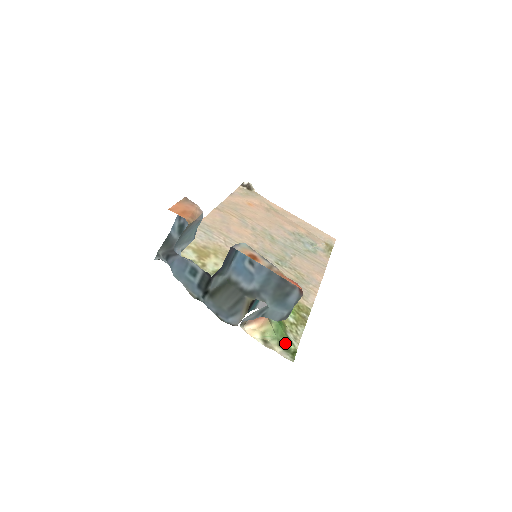
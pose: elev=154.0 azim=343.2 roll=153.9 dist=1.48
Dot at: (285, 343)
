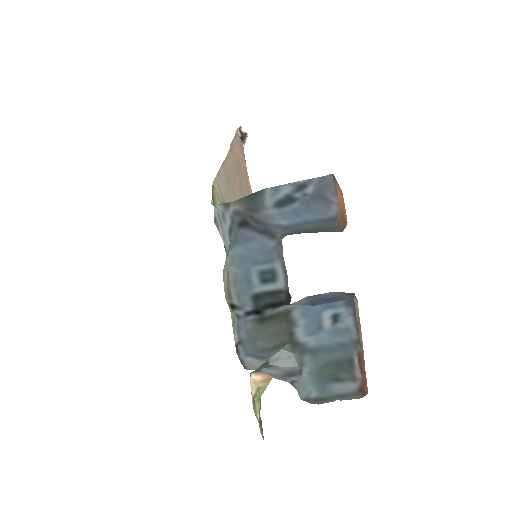
Dot at: (260, 407)
